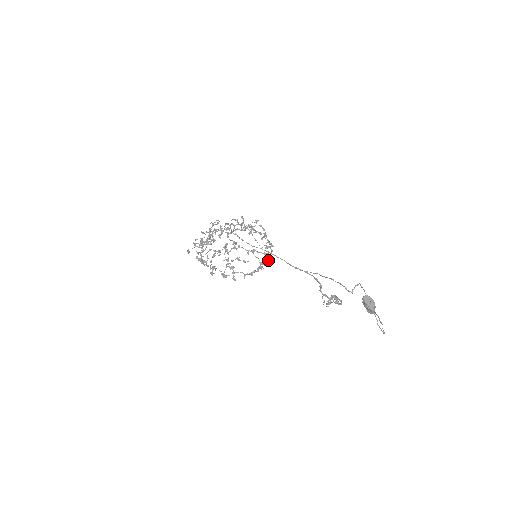
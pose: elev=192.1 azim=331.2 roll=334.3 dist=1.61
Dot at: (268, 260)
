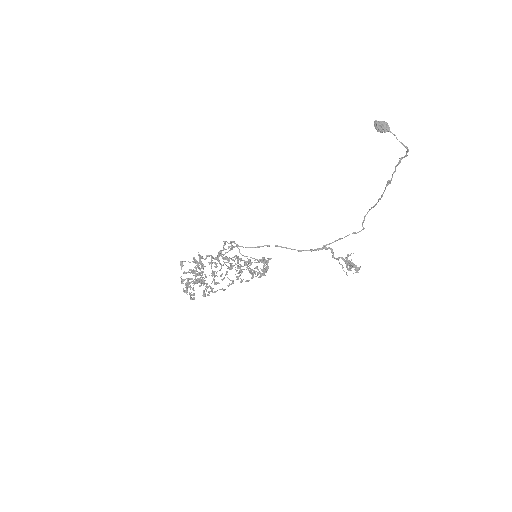
Dot at: (269, 258)
